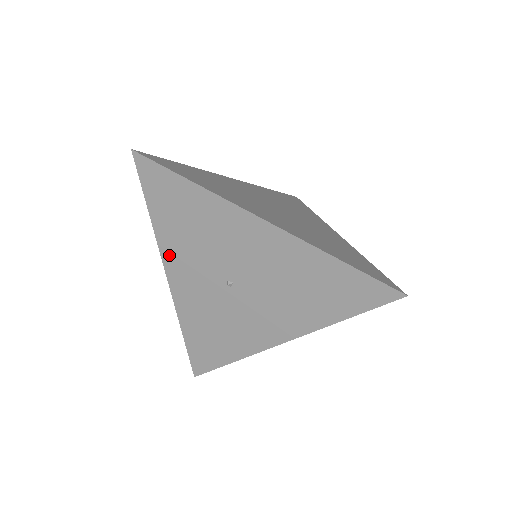
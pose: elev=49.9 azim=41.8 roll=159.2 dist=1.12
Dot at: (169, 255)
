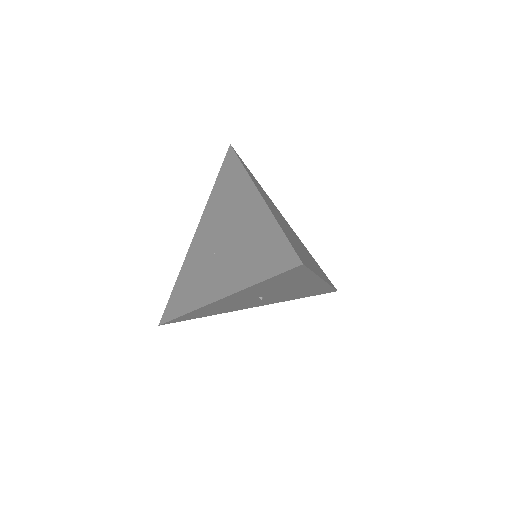
Dot at: (240, 293)
